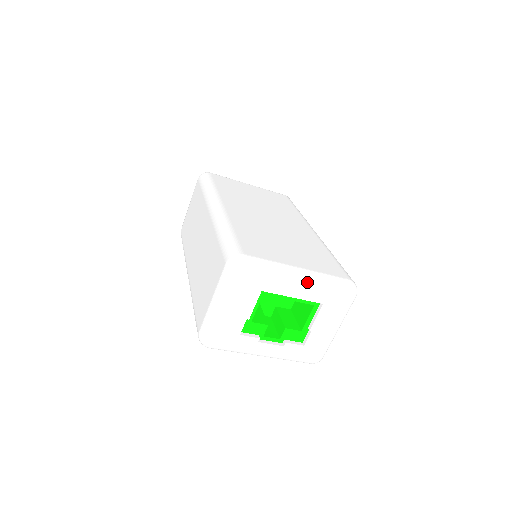
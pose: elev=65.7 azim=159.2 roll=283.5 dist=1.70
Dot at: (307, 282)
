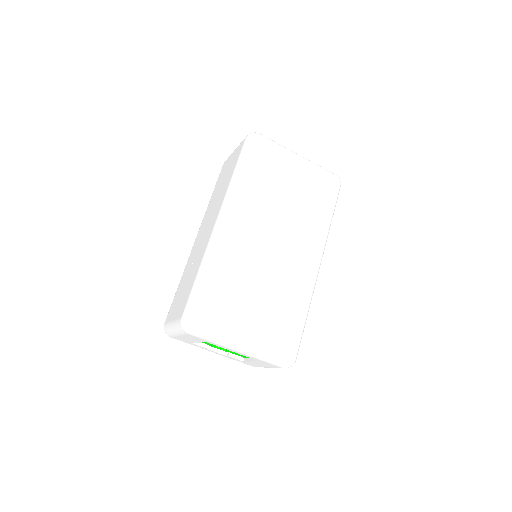
Dot at: (246, 352)
